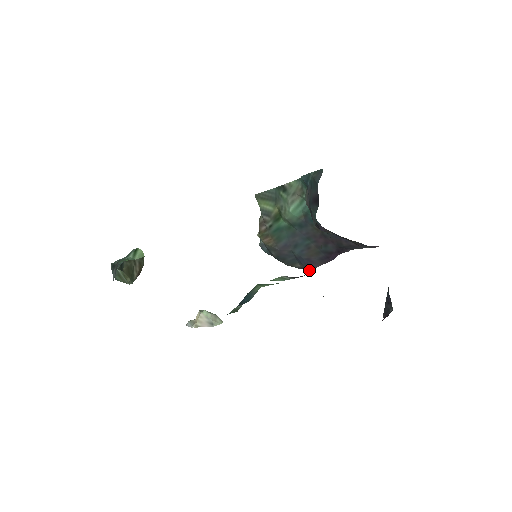
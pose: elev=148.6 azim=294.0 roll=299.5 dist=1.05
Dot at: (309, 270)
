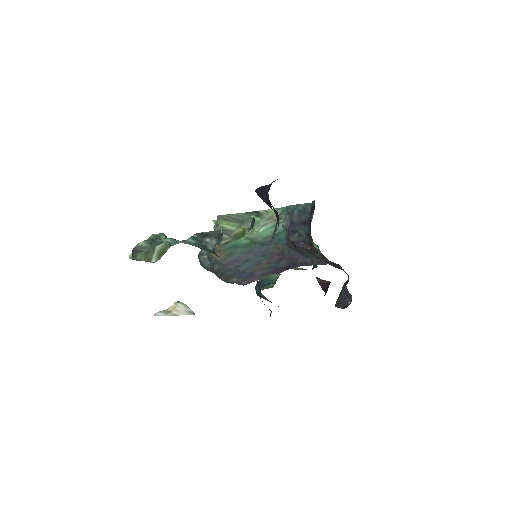
Dot at: (245, 284)
